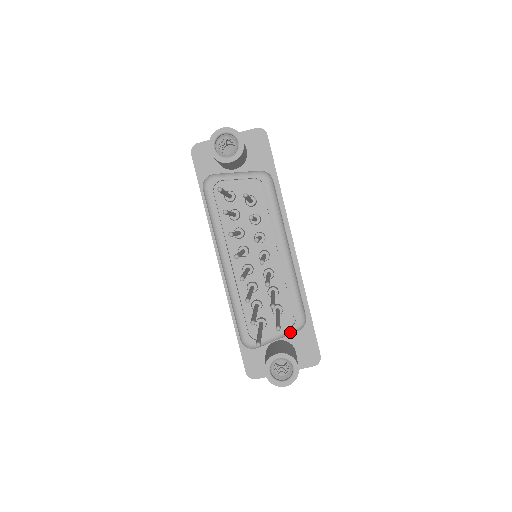
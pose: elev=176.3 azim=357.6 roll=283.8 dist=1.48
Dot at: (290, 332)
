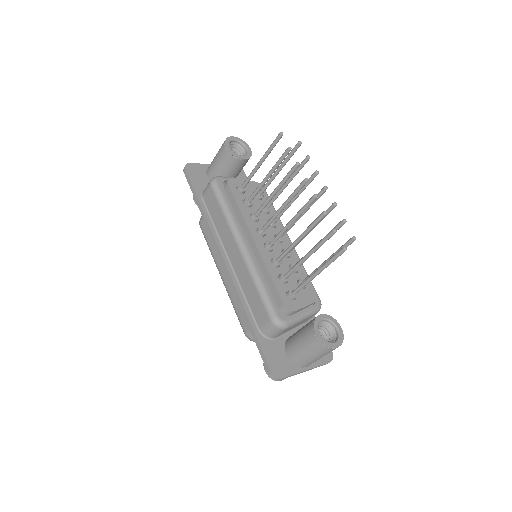
Dot at: (313, 311)
